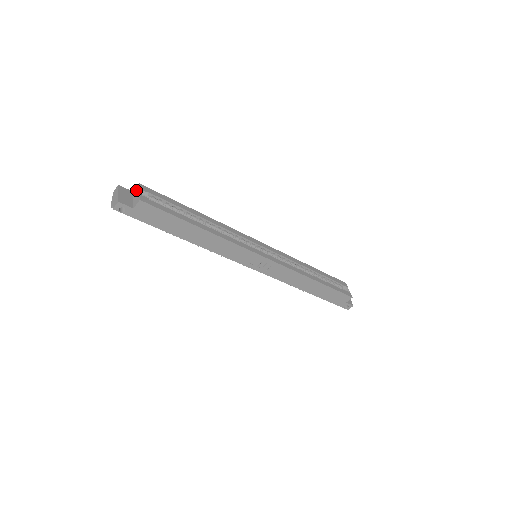
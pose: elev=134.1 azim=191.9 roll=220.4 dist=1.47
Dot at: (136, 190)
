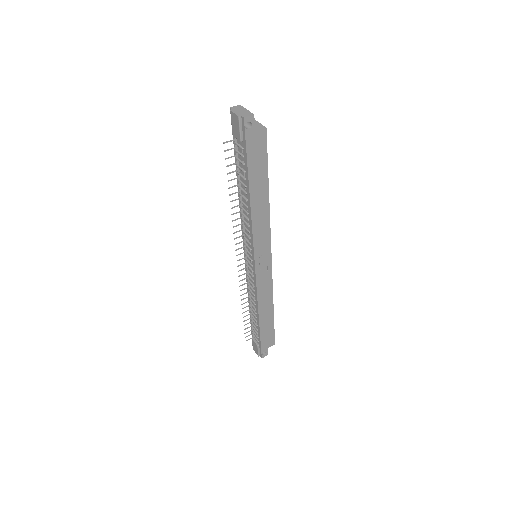
Dot at: occluded
